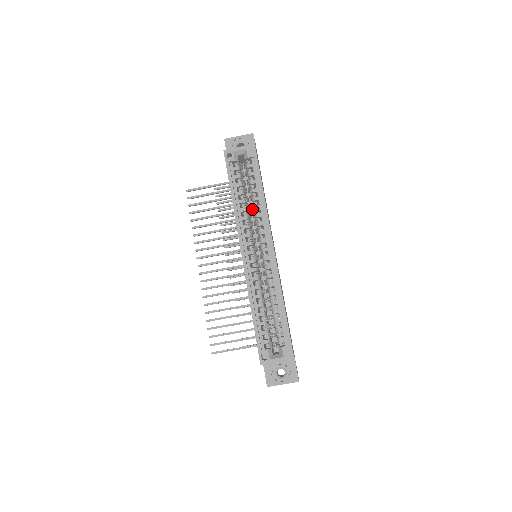
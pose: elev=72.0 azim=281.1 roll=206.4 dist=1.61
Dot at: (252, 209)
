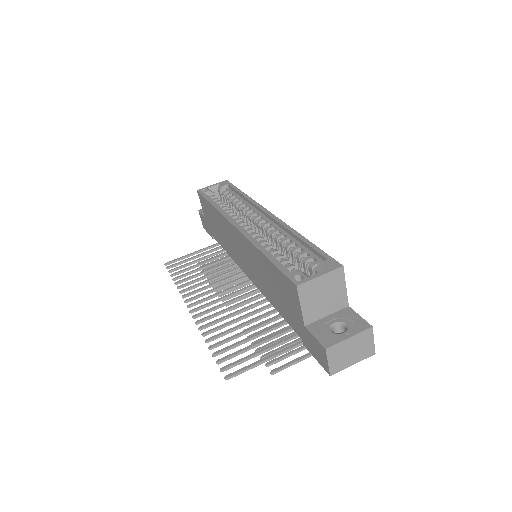
Dot at: occluded
